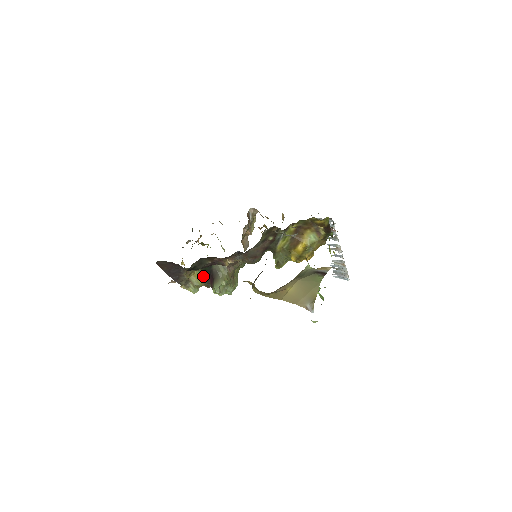
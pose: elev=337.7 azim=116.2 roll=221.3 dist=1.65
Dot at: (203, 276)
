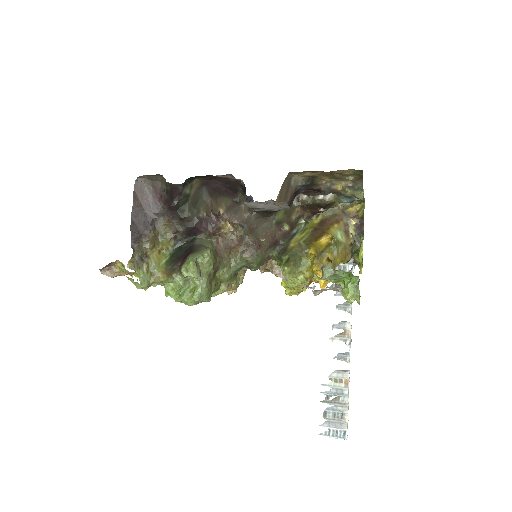
Dot at: (171, 258)
